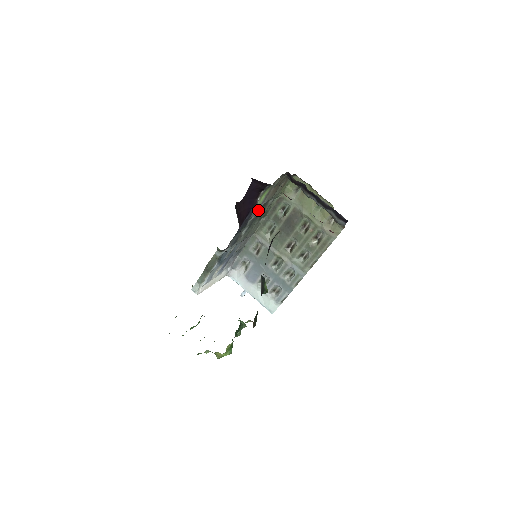
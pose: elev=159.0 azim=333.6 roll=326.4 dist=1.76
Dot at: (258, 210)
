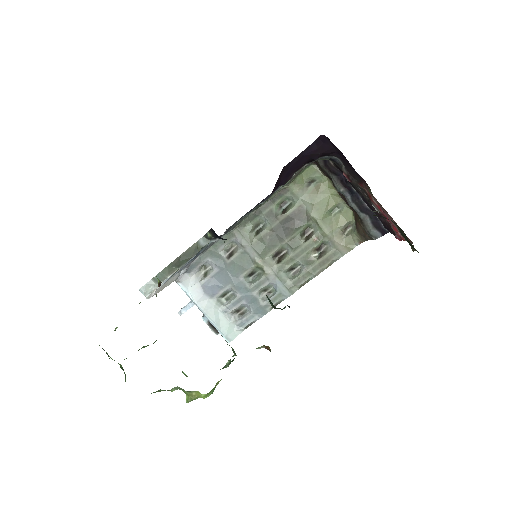
Dot at: occluded
